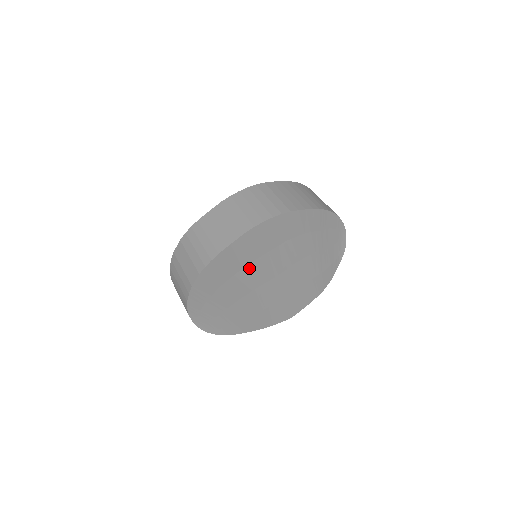
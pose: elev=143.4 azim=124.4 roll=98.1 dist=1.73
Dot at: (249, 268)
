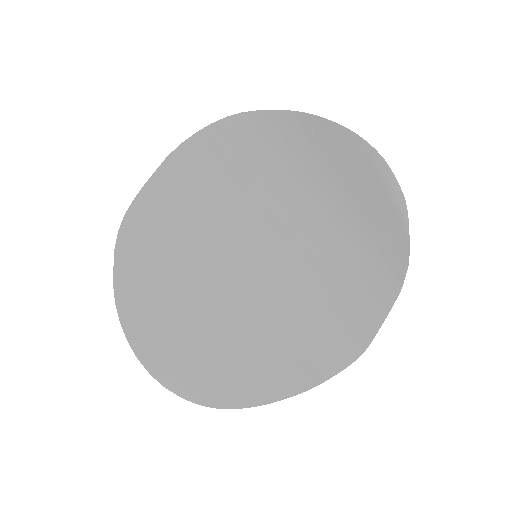
Dot at: (212, 235)
